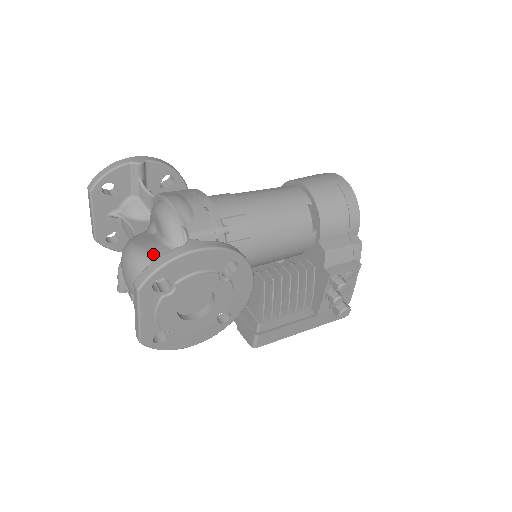
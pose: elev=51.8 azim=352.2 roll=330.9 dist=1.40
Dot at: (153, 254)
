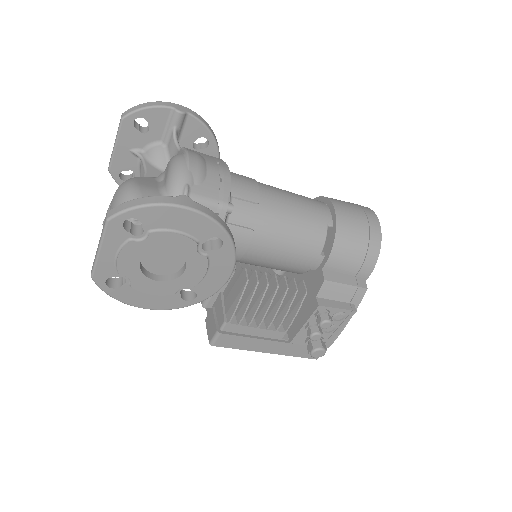
Dot at: occluded
